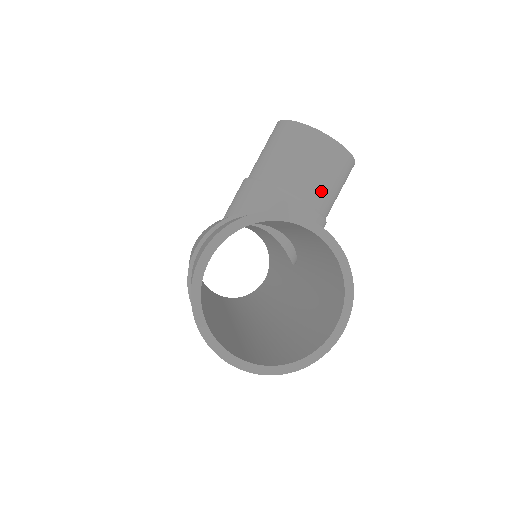
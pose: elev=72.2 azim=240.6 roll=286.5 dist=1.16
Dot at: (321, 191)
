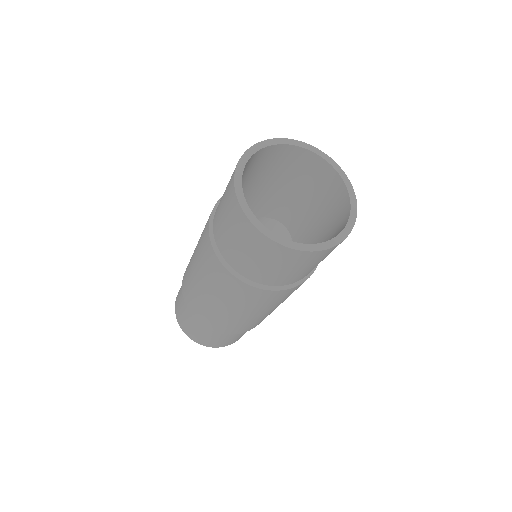
Dot at: occluded
